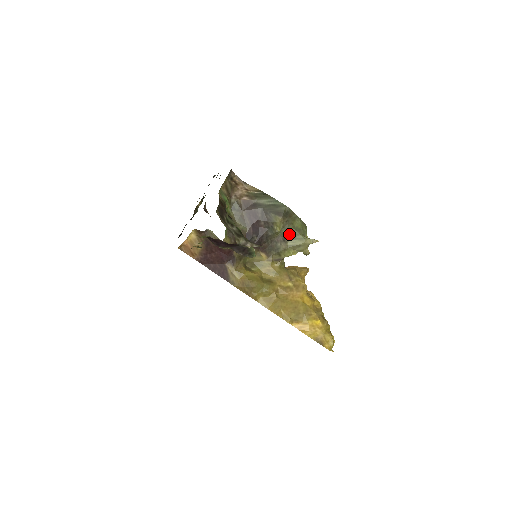
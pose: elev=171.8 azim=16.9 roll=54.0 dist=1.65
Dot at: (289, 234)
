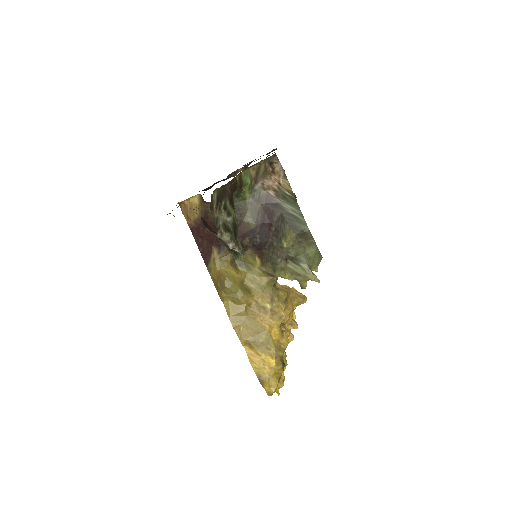
Dot at: (295, 256)
